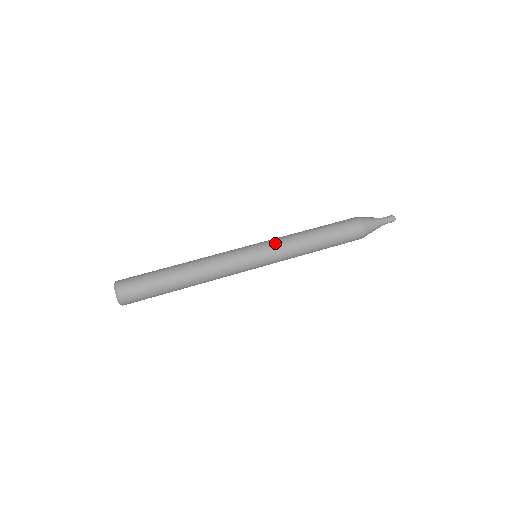
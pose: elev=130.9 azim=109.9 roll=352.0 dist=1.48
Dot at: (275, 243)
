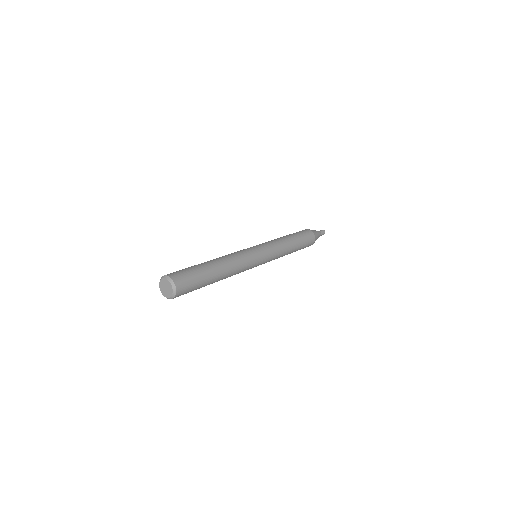
Dot at: (265, 243)
